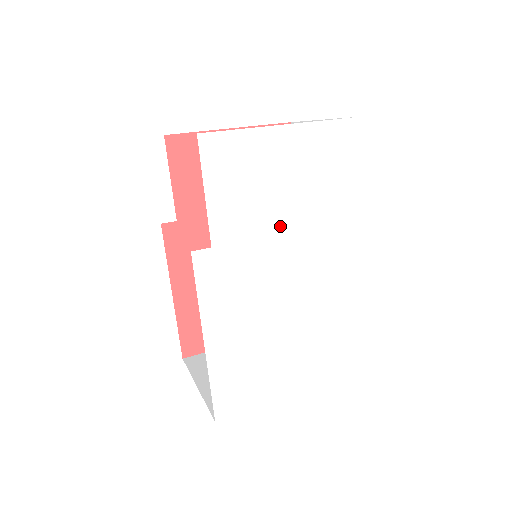
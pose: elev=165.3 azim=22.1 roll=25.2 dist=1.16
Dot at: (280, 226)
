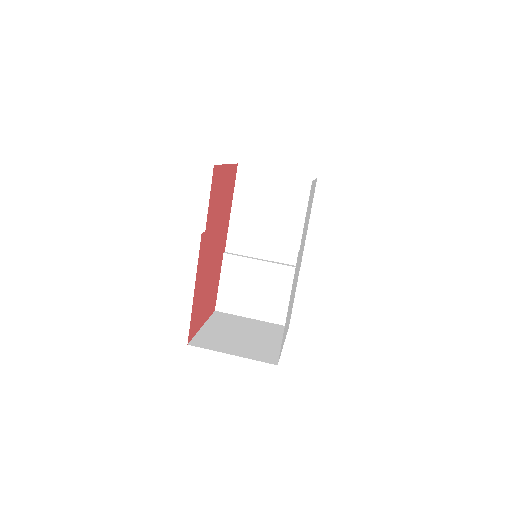
Dot at: occluded
